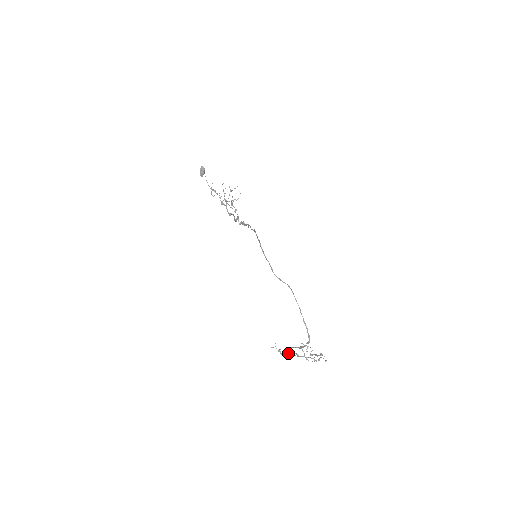
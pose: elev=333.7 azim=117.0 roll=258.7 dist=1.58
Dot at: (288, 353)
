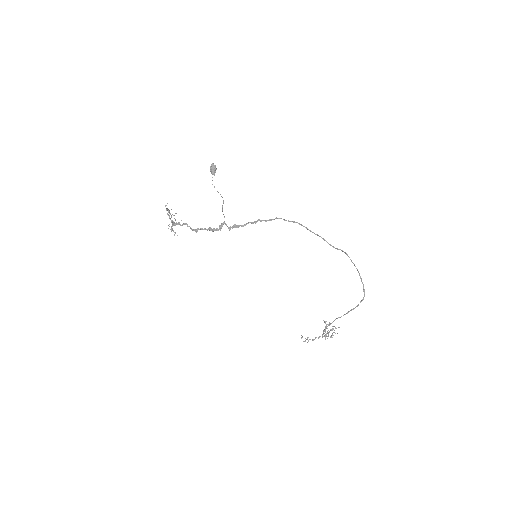
Dot at: (316, 337)
